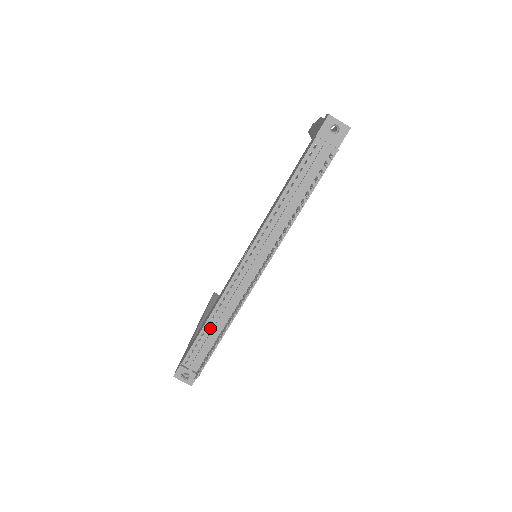
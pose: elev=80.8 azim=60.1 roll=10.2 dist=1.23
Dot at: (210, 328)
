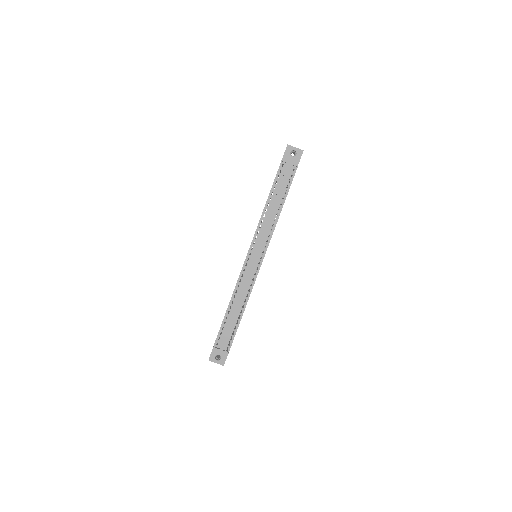
Dot at: (231, 312)
